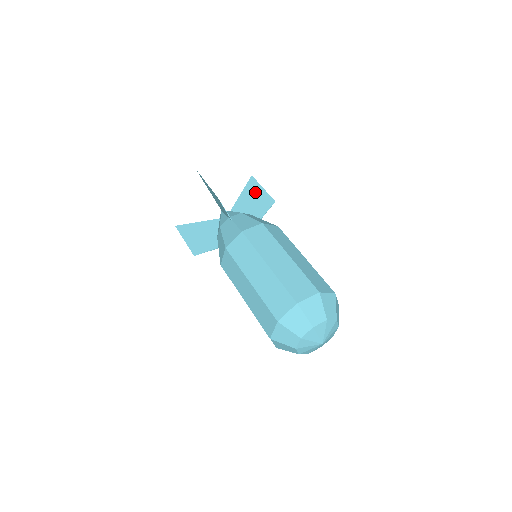
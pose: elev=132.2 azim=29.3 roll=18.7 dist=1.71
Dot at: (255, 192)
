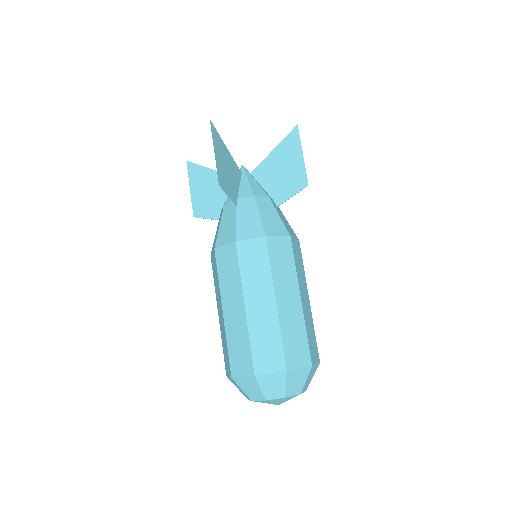
Dot at: (291, 156)
